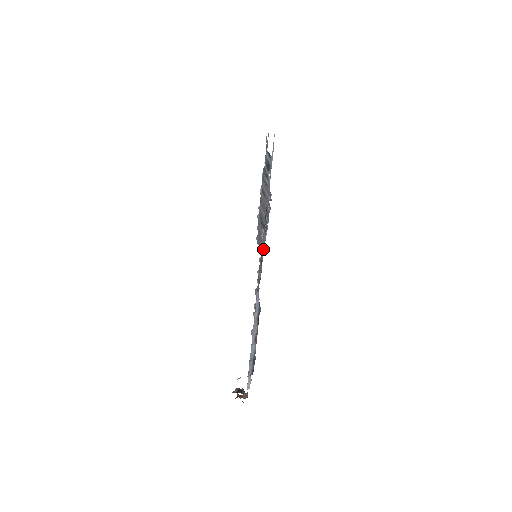
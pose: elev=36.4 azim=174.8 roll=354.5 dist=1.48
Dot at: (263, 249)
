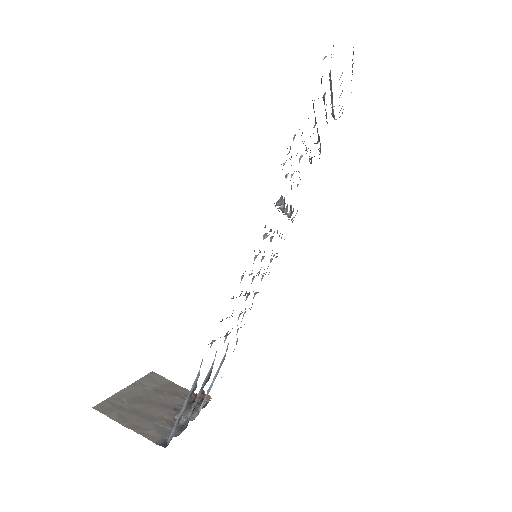
Dot at: occluded
